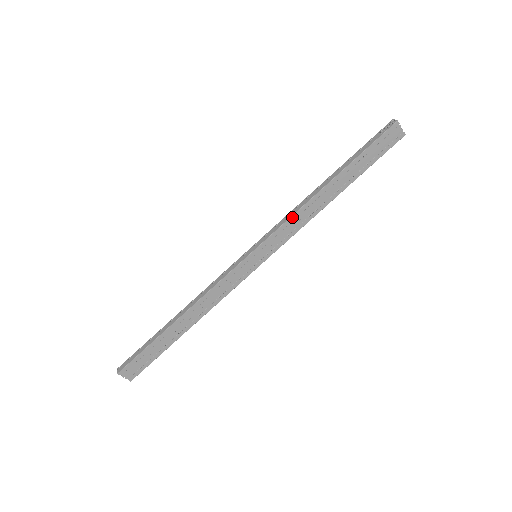
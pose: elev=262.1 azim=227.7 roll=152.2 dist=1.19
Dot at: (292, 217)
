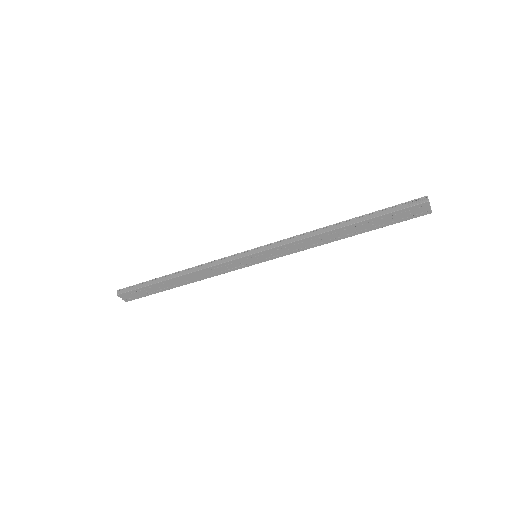
Dot at: (298, 241)
